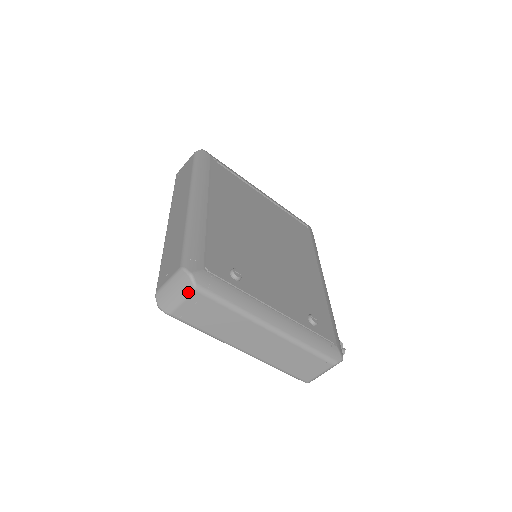
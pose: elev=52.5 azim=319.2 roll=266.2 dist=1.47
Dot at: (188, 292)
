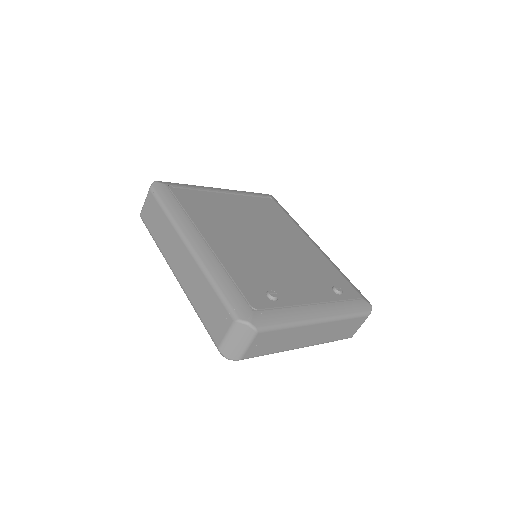
Dot at: (251, 337)
